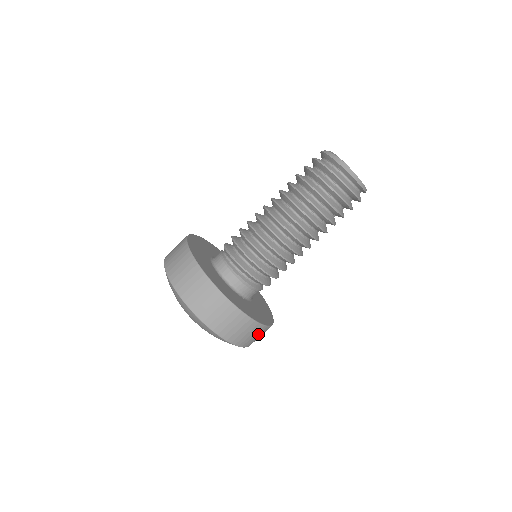
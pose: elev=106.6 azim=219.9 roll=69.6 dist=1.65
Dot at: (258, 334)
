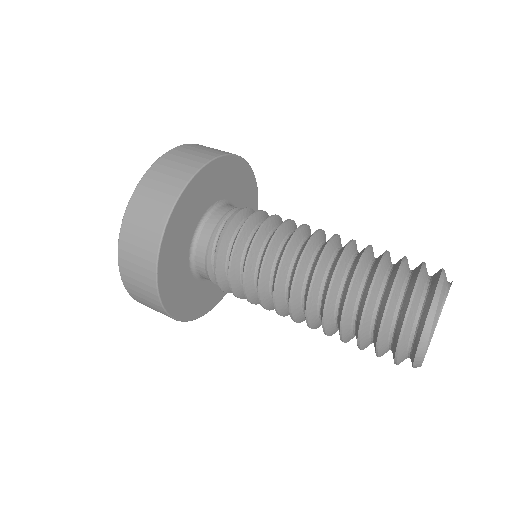
Dot at: occluded
